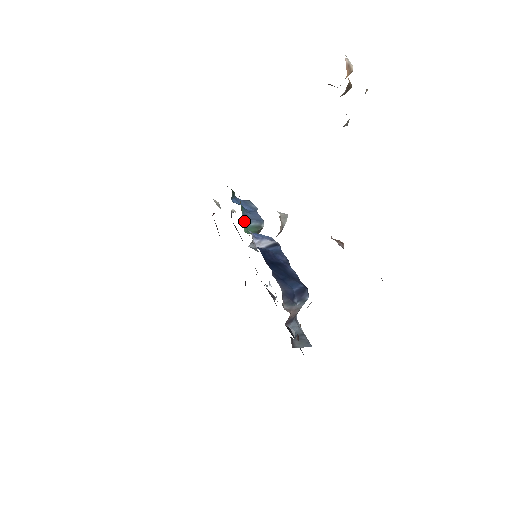
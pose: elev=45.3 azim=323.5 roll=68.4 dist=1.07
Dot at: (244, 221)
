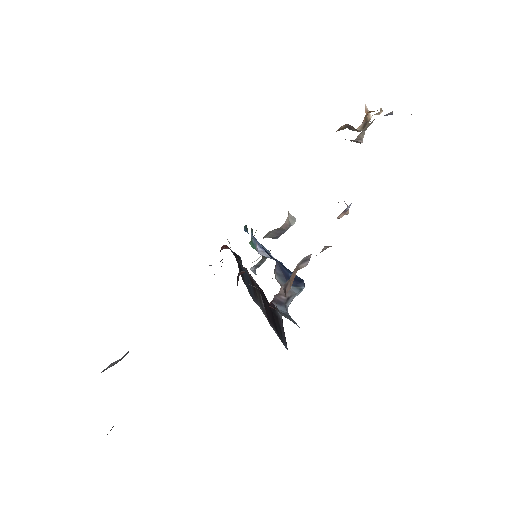
Dot at: (251, 238)
